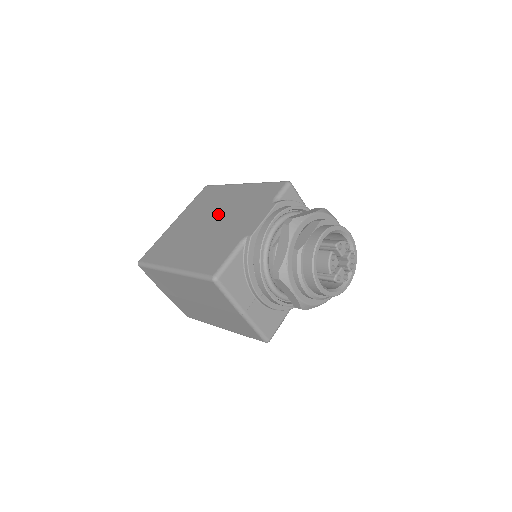
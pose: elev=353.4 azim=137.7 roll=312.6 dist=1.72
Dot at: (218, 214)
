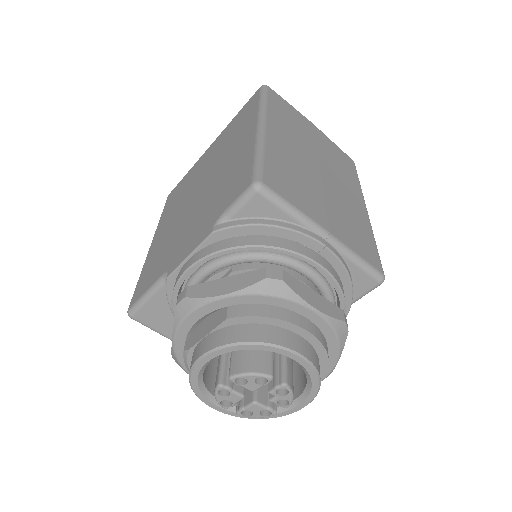
Dot at: (209, 179)
